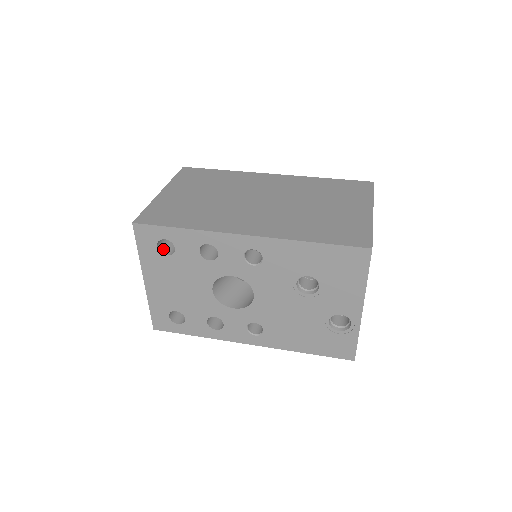
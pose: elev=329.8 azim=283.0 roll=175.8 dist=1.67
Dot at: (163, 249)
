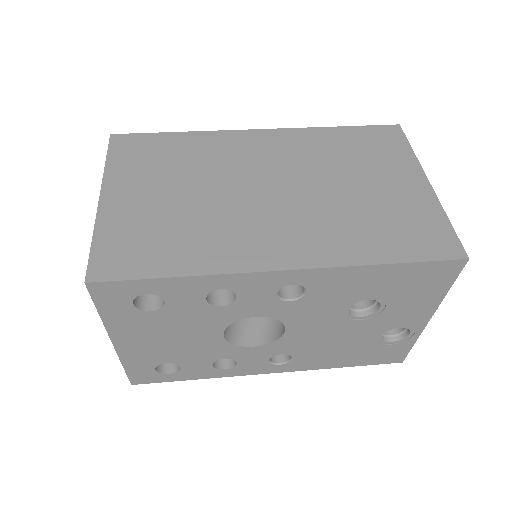
Dot at: (140, 301)
